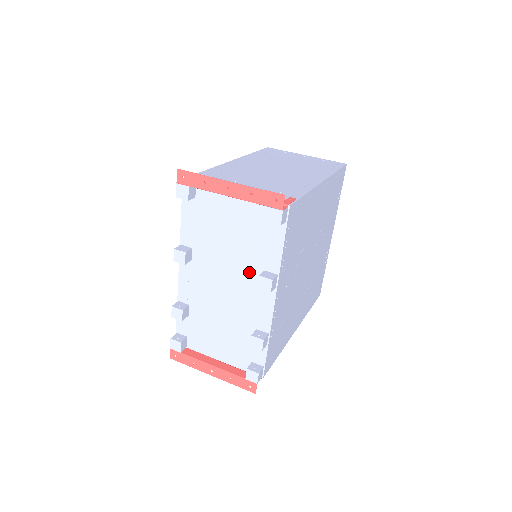
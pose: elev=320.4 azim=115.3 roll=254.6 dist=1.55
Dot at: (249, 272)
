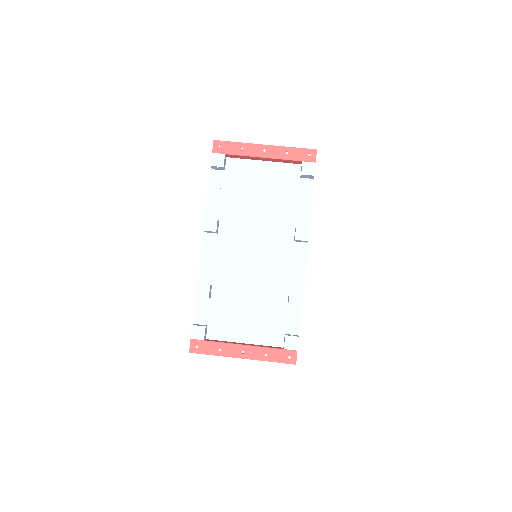
Dot at: (280, 233)
